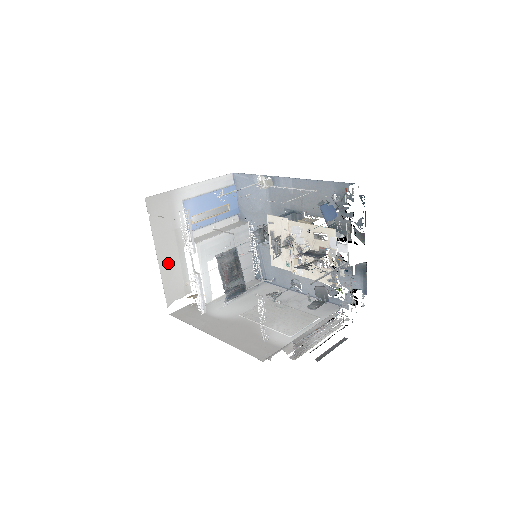
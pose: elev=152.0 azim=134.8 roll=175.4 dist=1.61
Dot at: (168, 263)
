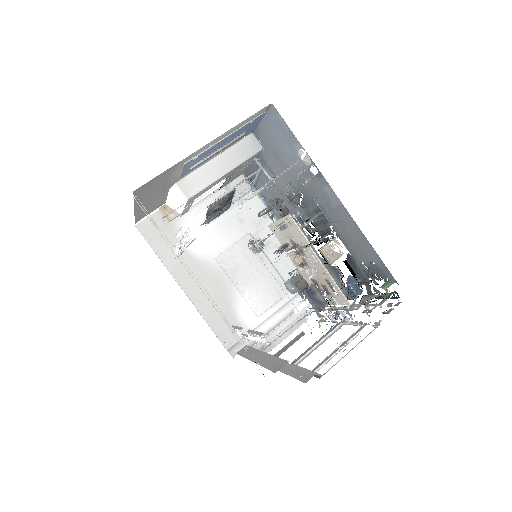
Dot at: (146, 205)
